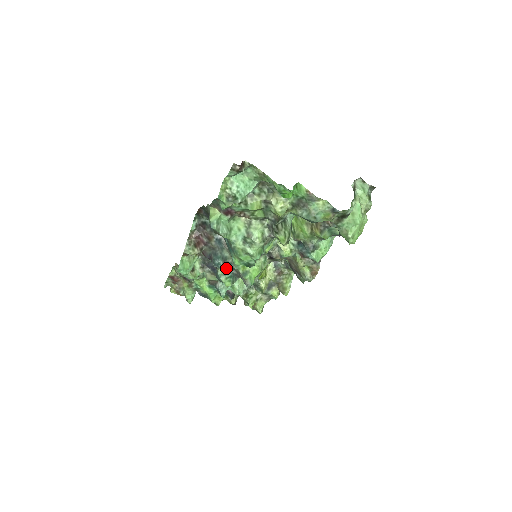
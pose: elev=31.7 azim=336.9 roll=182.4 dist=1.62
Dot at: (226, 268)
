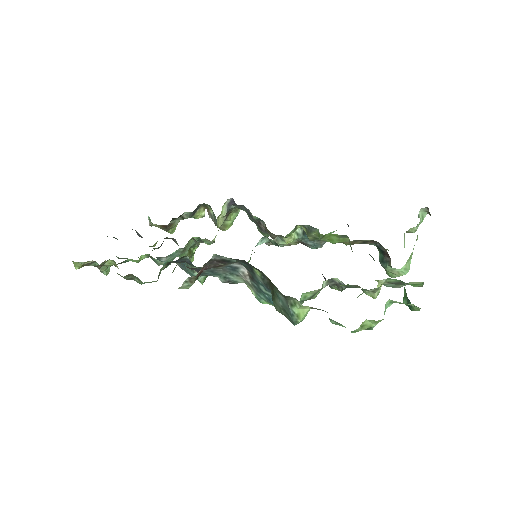
Dot at: occluded
